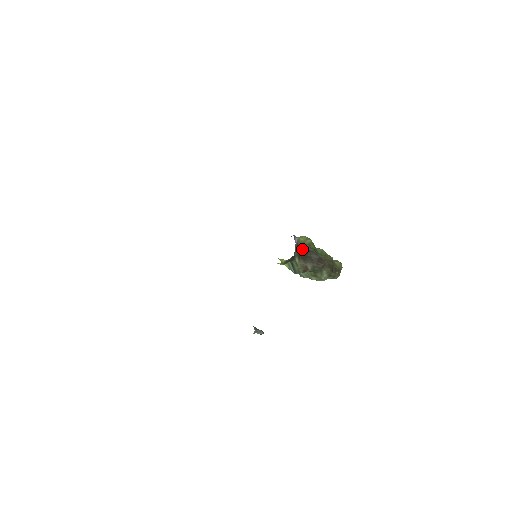
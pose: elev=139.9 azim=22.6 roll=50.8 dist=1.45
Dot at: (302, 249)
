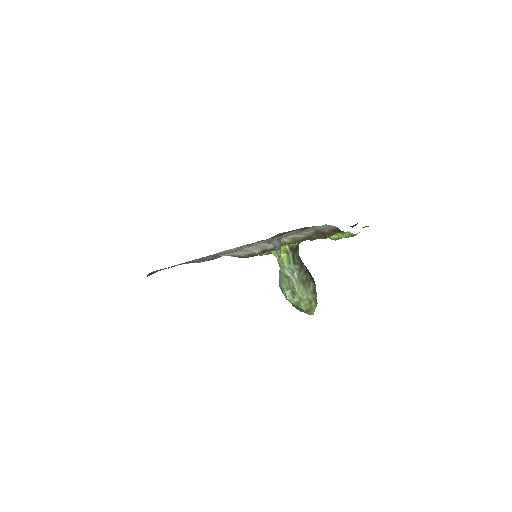
Dot at: occluded
